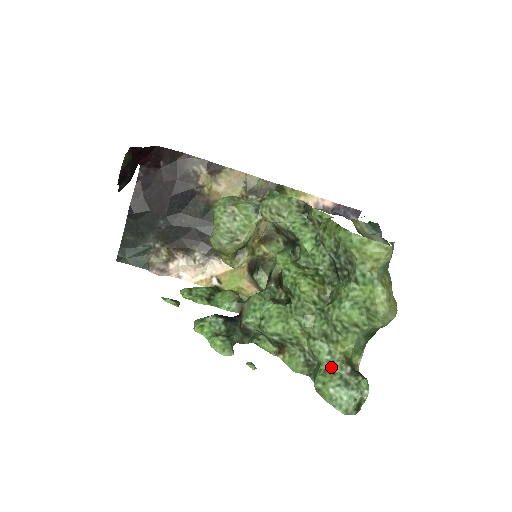
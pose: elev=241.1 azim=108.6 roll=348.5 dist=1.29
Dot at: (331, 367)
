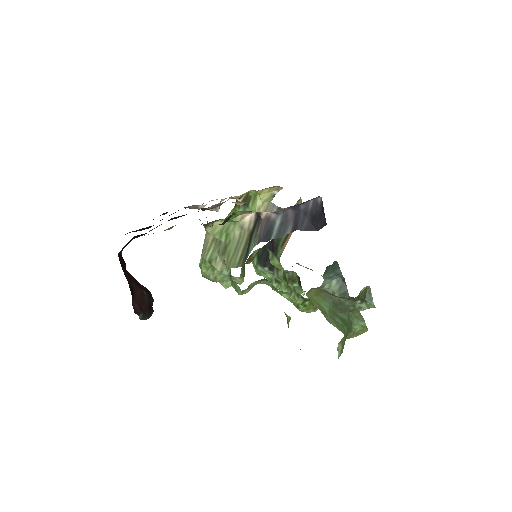
Dot at: occluded
